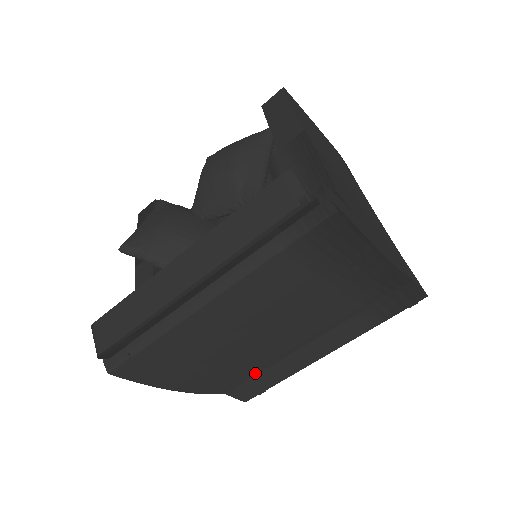
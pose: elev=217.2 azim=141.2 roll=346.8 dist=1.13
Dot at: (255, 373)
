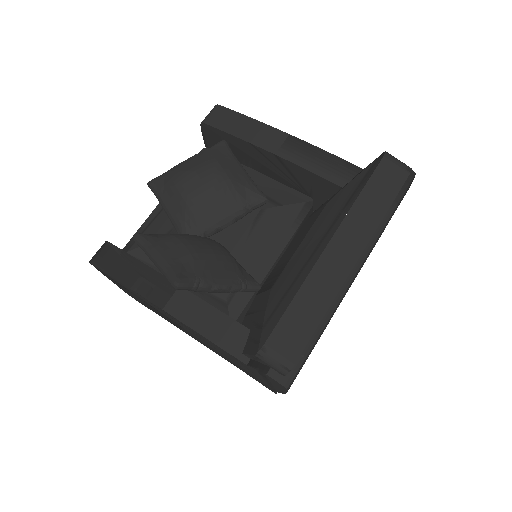
Dot at: occluded
